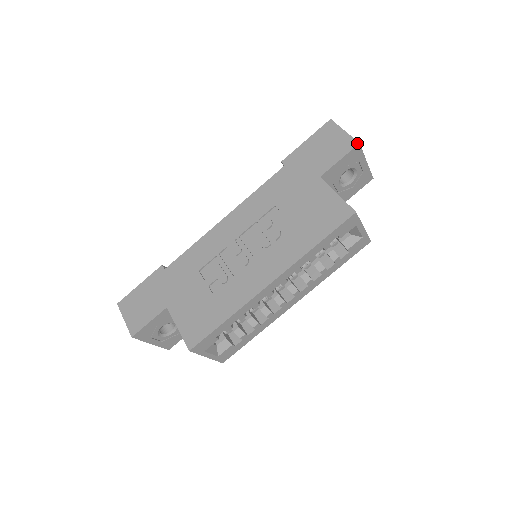
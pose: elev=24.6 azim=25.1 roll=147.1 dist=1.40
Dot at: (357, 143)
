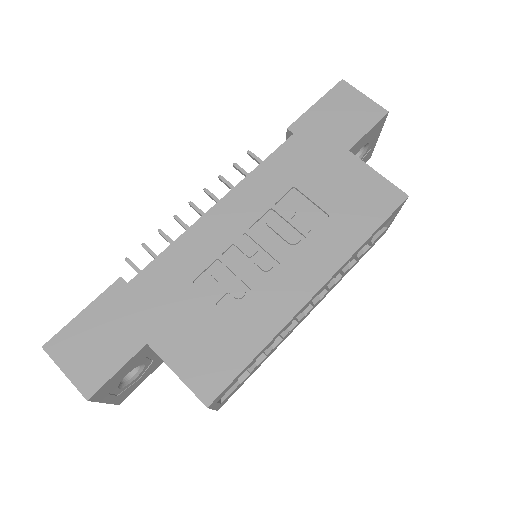
Dot at: (386, 111)
